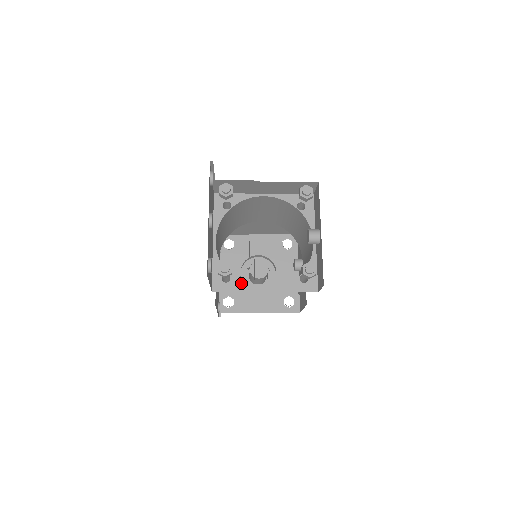
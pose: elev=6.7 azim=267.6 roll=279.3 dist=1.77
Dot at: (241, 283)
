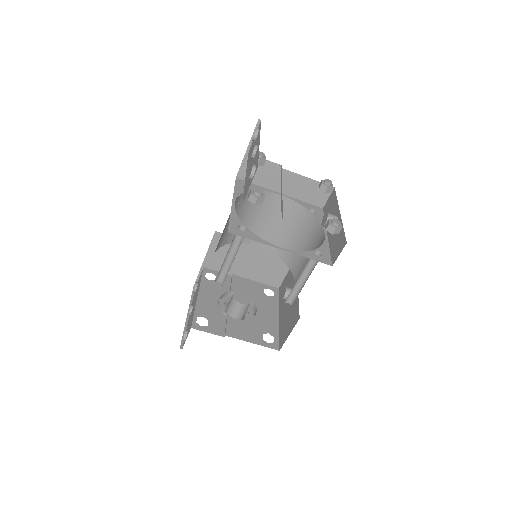
Dot at: (257, 236)
